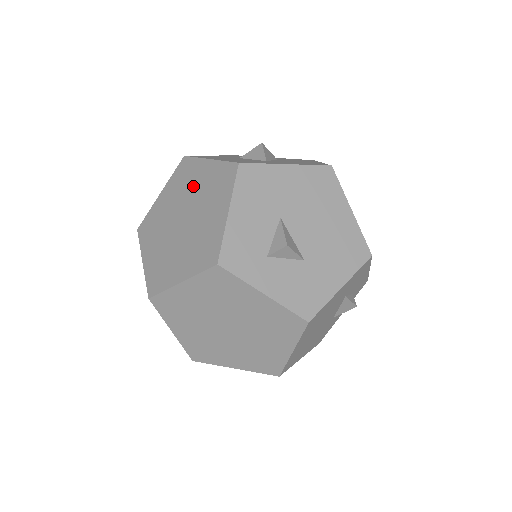
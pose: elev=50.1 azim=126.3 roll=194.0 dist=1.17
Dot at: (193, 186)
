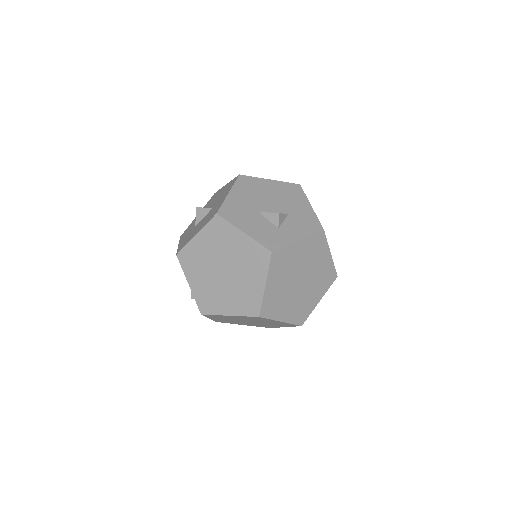
Dot at: (205, 254)
